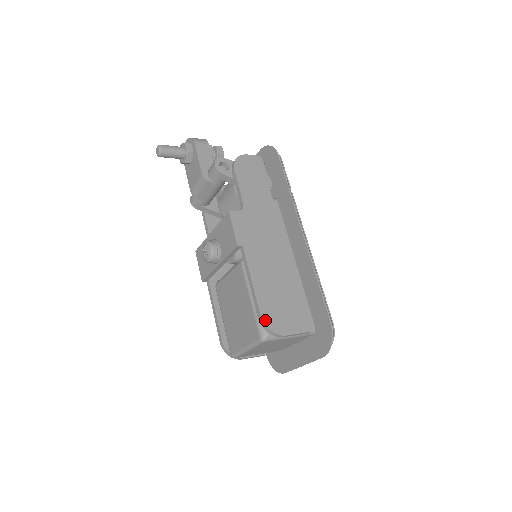
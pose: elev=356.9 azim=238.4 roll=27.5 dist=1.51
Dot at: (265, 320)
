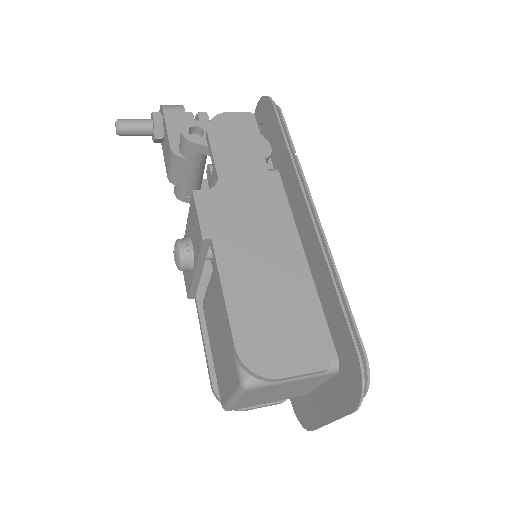
Dot at: (242, 354)
